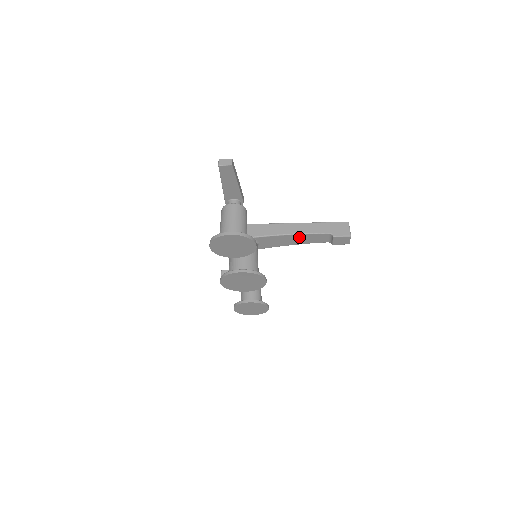
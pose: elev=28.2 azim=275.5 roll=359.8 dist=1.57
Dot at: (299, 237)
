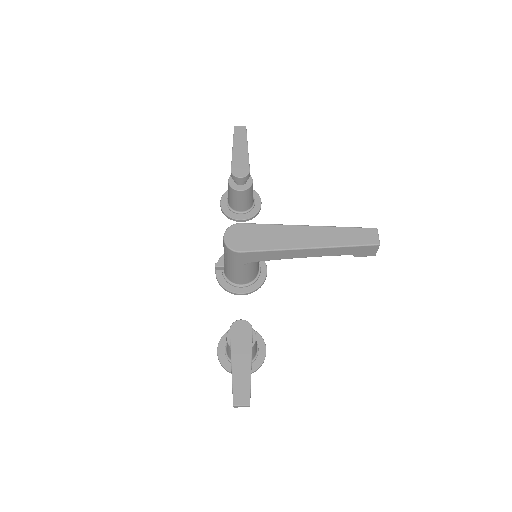
Dot at: occluded
